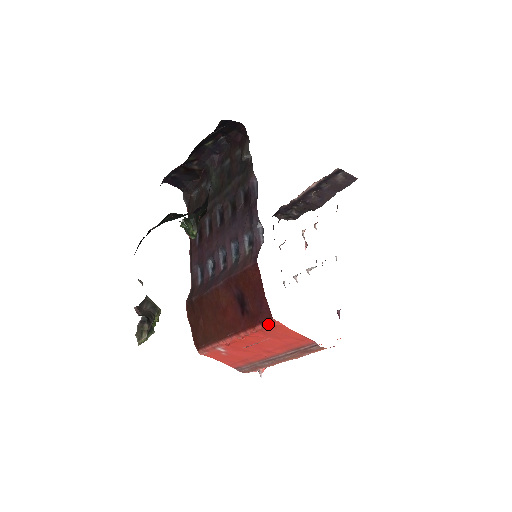
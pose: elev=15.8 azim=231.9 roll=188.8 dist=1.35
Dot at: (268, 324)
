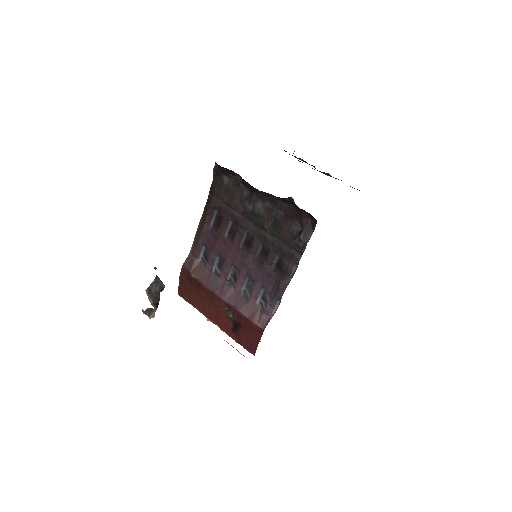
Dot at: (249, 352)
